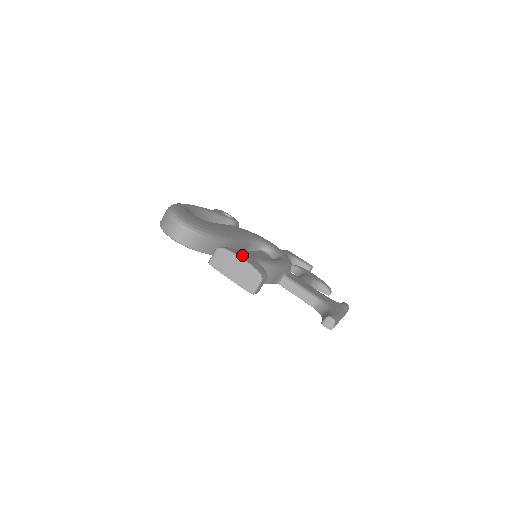
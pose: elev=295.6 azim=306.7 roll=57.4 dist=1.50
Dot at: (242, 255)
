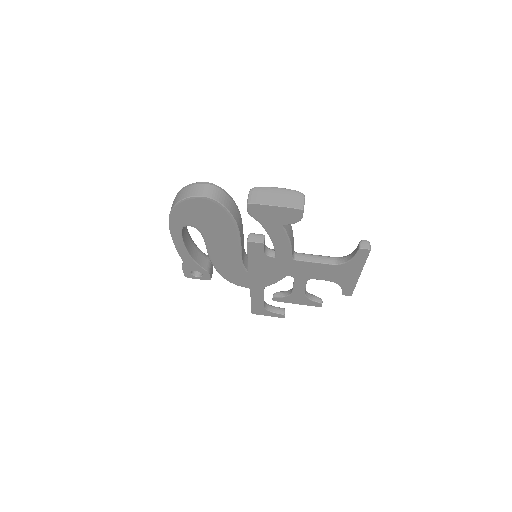
Dot at: occluded
